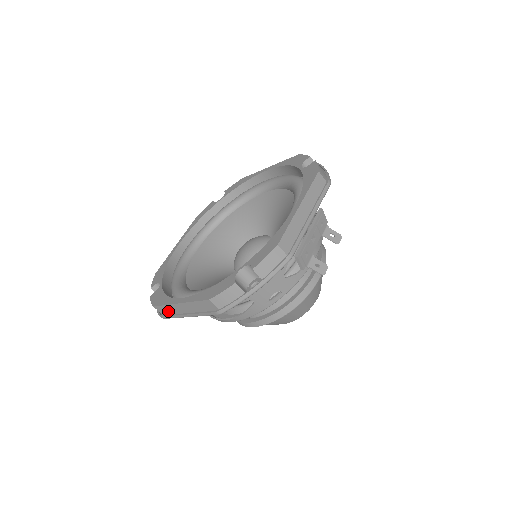
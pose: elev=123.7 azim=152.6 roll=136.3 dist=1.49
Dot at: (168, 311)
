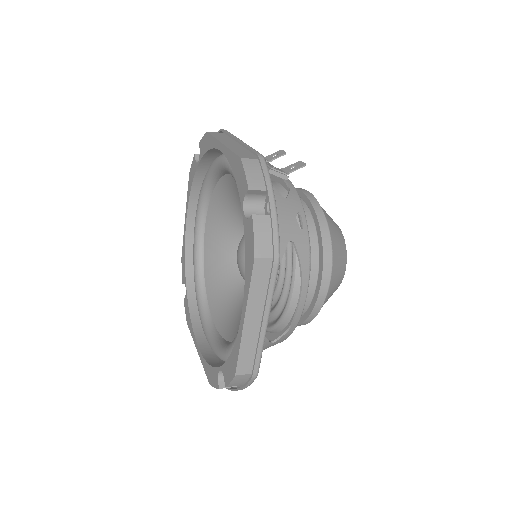
Dot at: (250, 356)
